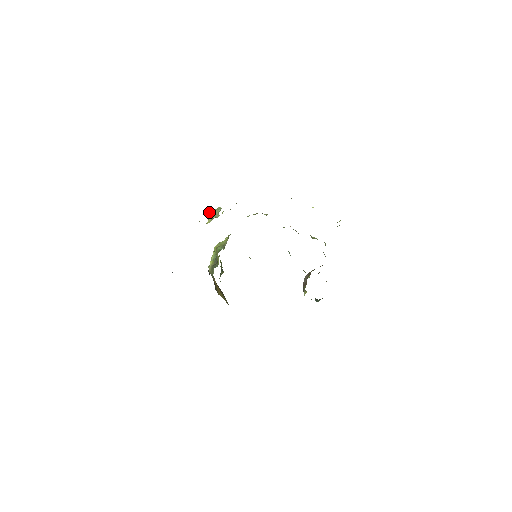
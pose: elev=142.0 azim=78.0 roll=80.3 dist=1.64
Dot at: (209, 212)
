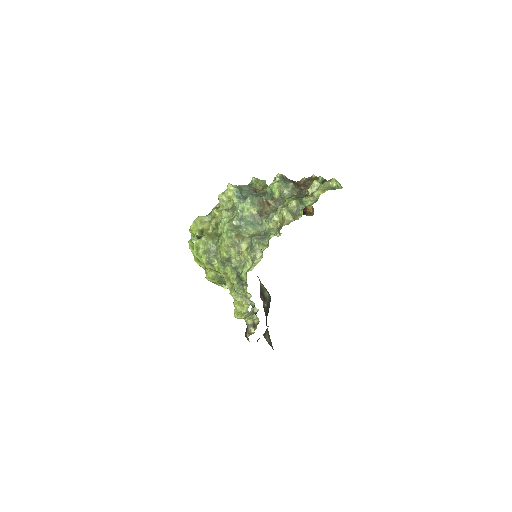
Dot at: occluded
